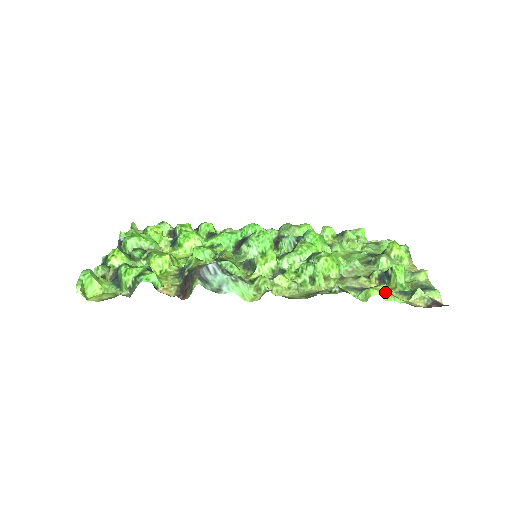
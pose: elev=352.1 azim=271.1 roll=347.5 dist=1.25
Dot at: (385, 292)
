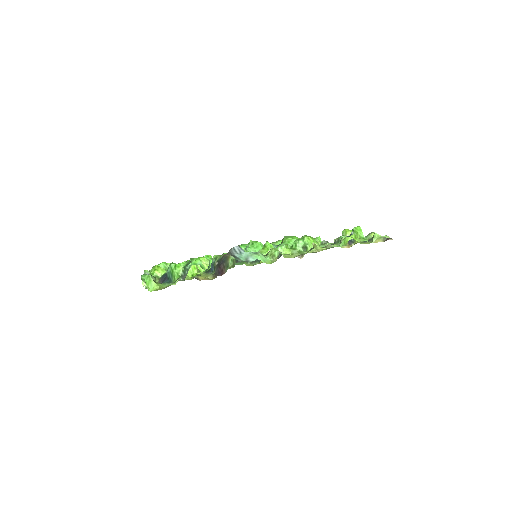
Dot at: (356, 238)
